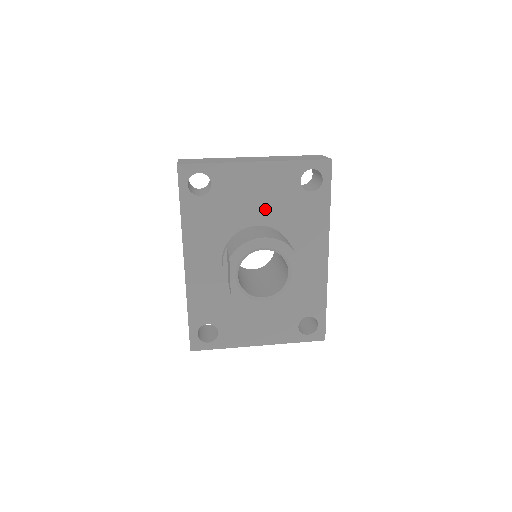
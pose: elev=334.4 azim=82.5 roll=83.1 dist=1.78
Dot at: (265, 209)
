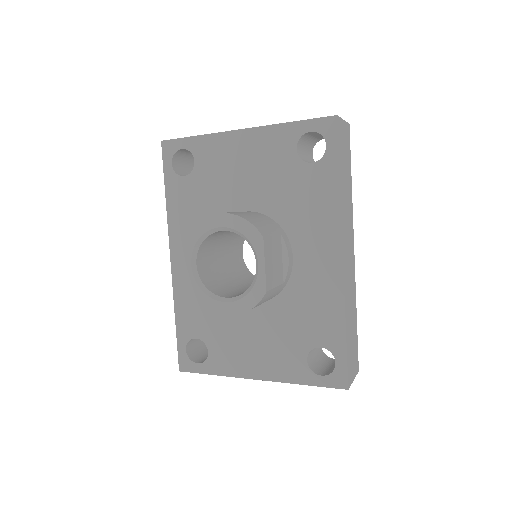
Dot at: (255, 189)
